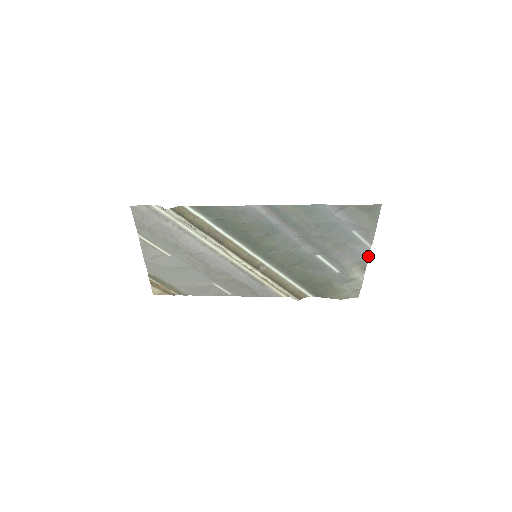
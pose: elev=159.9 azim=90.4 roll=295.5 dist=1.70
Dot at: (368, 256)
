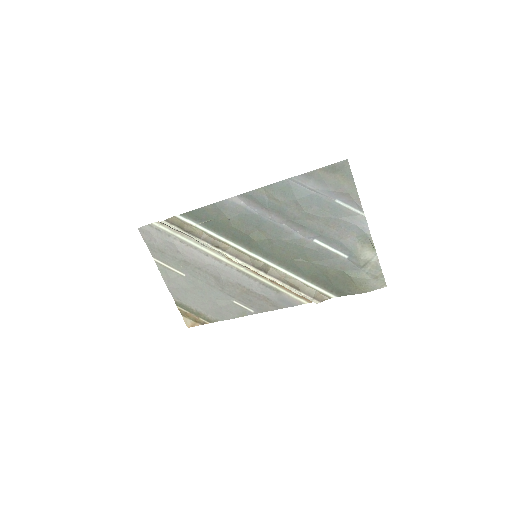
Dot at: (367, 227)
